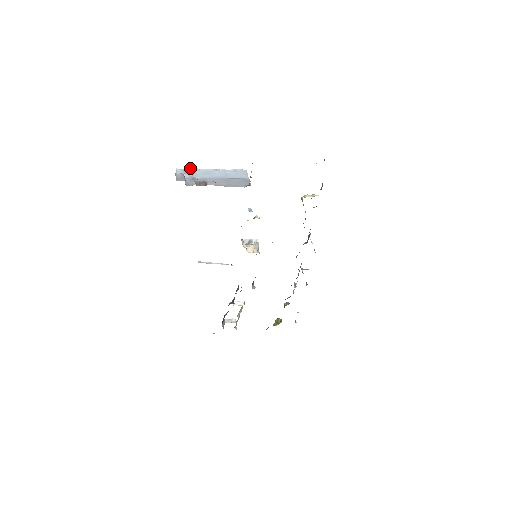
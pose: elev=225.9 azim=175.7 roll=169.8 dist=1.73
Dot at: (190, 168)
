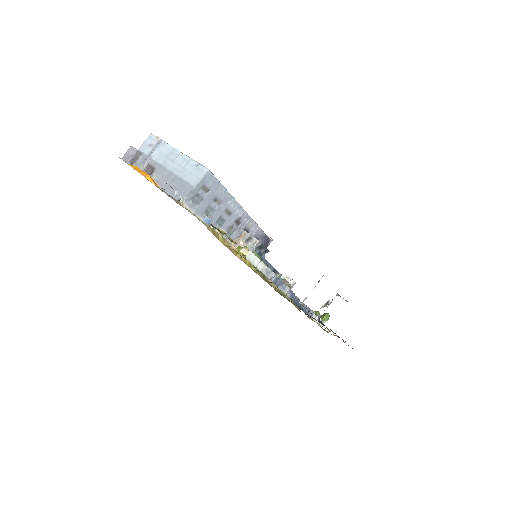
Dot at: (161, 139)
